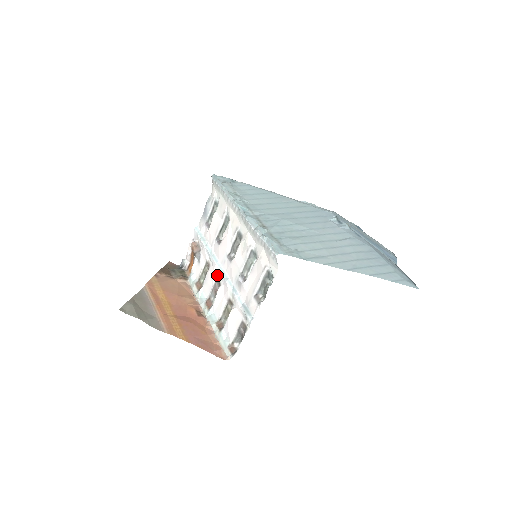
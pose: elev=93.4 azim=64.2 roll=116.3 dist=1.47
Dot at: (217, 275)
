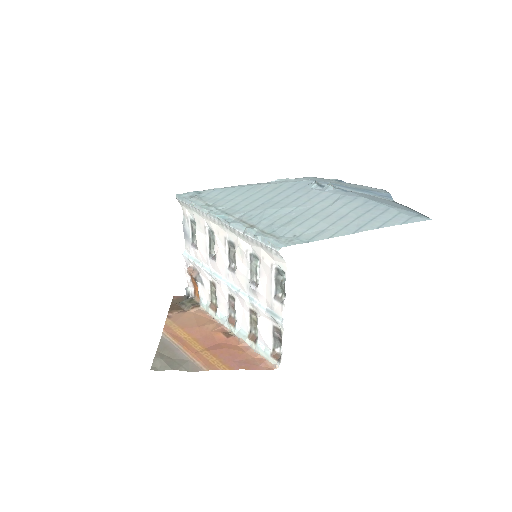
Dot at: (227, 291)
